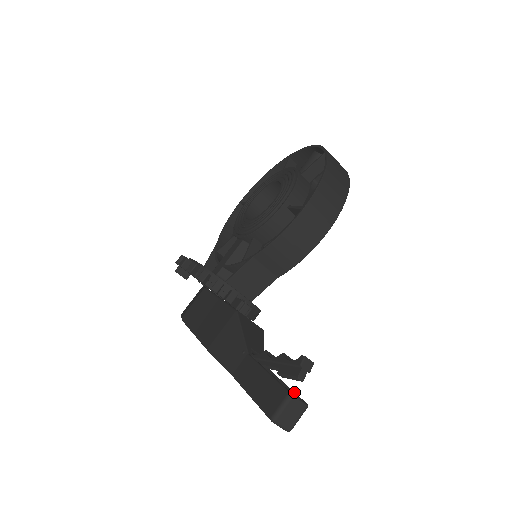
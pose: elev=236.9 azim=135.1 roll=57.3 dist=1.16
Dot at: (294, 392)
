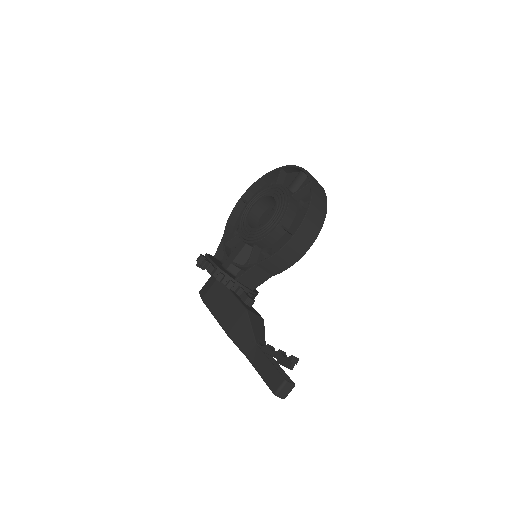
Dot at: occluded
